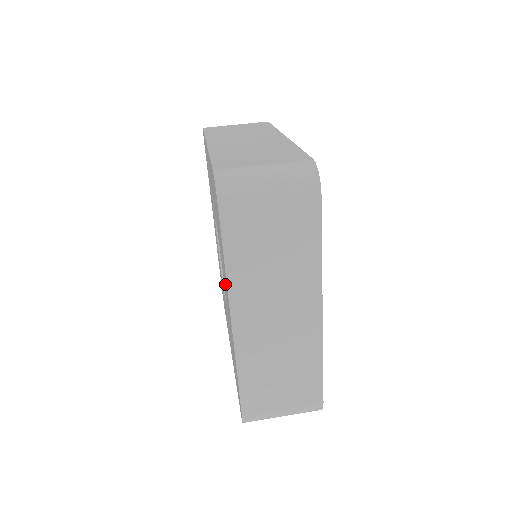
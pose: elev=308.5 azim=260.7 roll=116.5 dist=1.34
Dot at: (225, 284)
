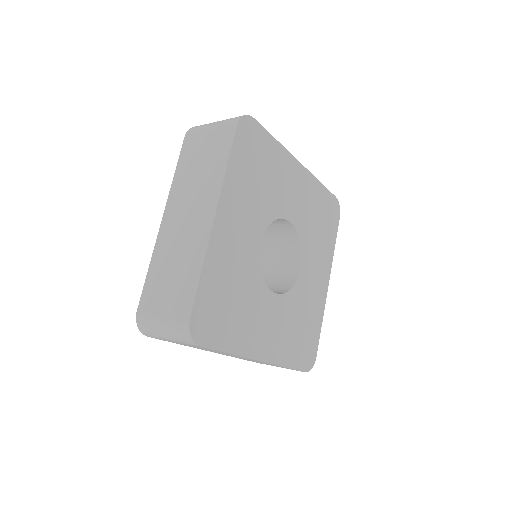
Dot at: occluded
